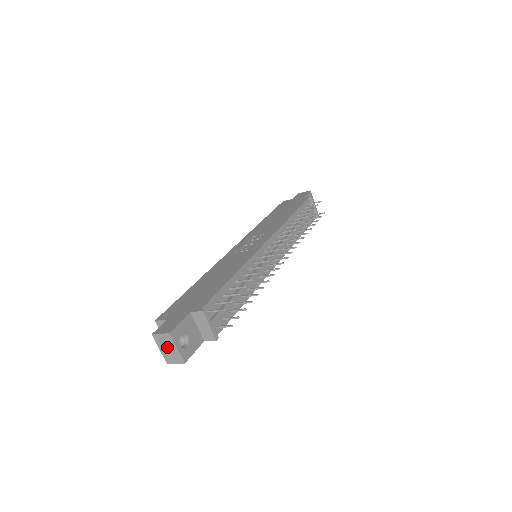
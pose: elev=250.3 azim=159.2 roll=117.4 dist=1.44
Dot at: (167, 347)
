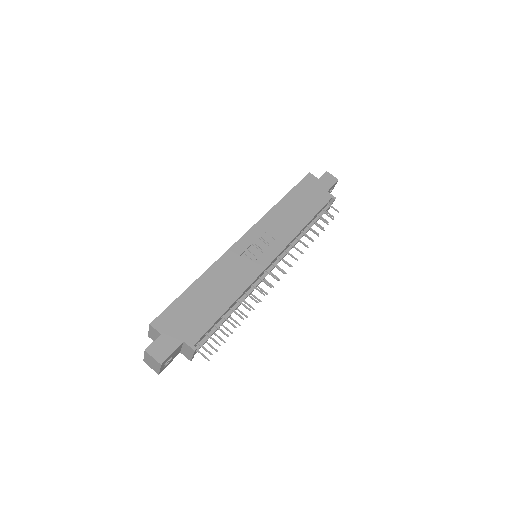
Dot at: (152, 362)
